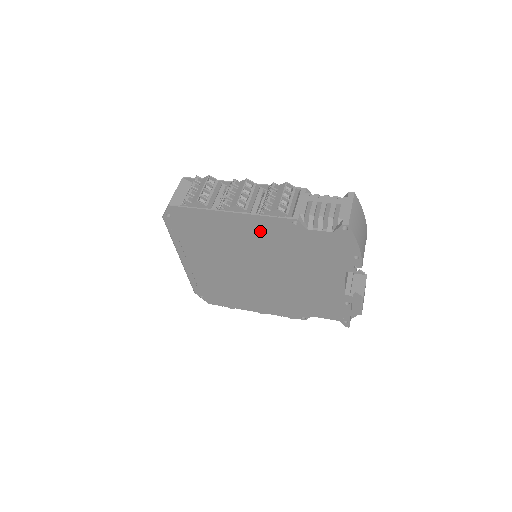
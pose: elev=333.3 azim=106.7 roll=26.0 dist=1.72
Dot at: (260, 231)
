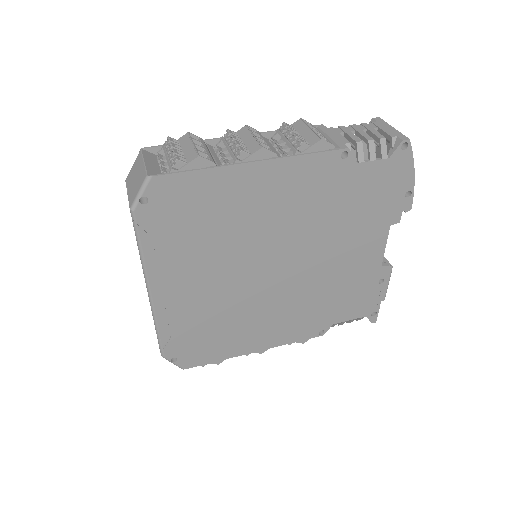
Dot at: (292, 187)
